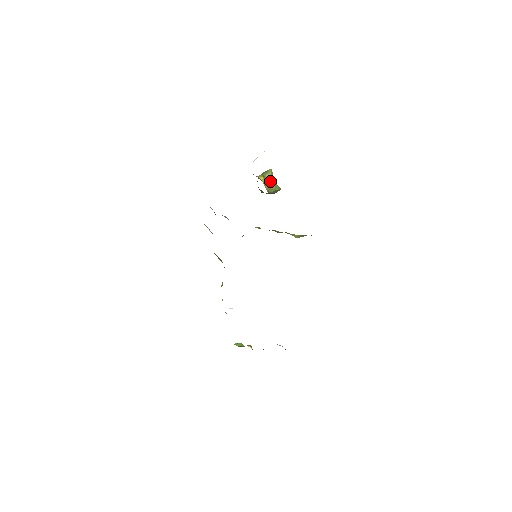
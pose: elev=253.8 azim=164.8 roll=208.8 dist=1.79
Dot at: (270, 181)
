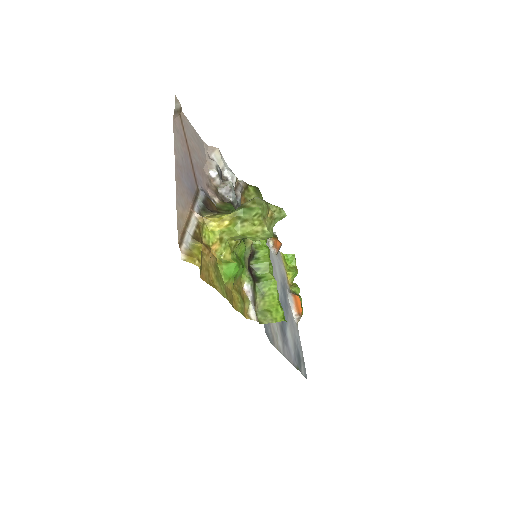
Dot at: (243, 229)
